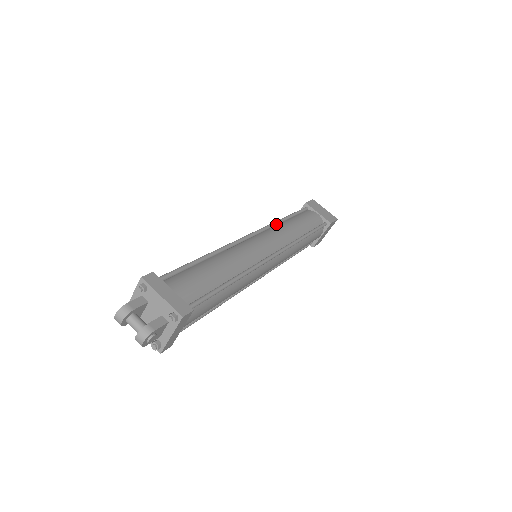
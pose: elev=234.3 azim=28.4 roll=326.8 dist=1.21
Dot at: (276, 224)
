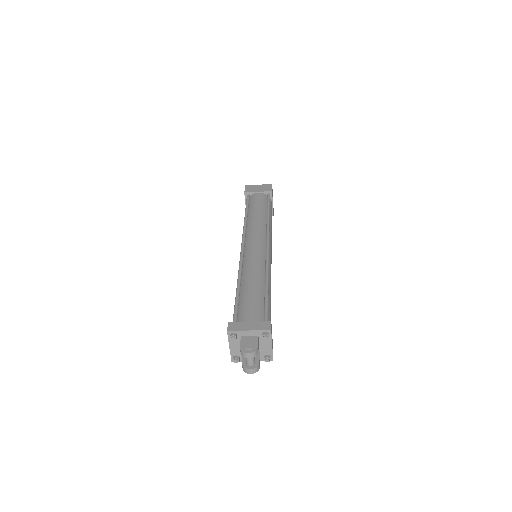
Dot at: (269, 225)
